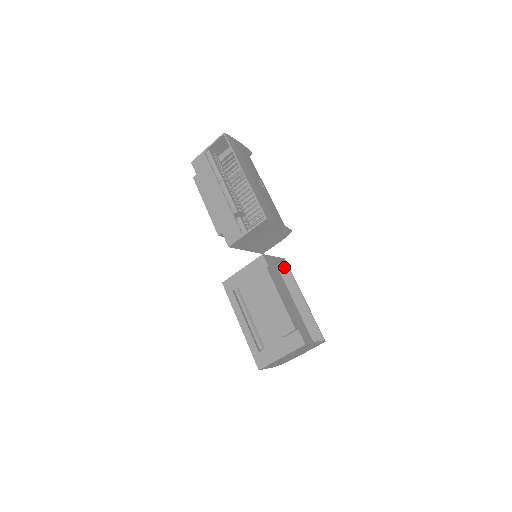
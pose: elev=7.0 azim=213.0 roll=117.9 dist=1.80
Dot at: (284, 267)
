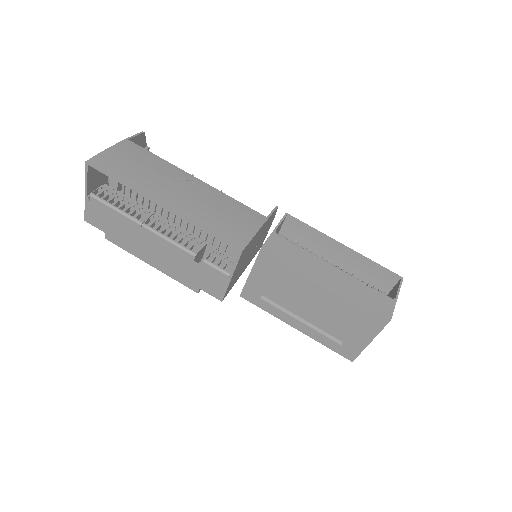
Dot at: (293, 223)
